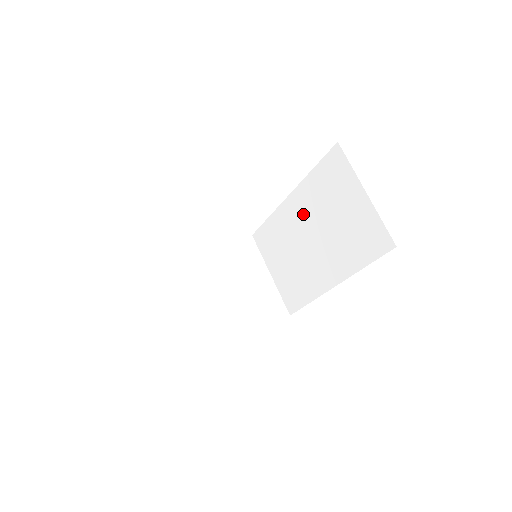
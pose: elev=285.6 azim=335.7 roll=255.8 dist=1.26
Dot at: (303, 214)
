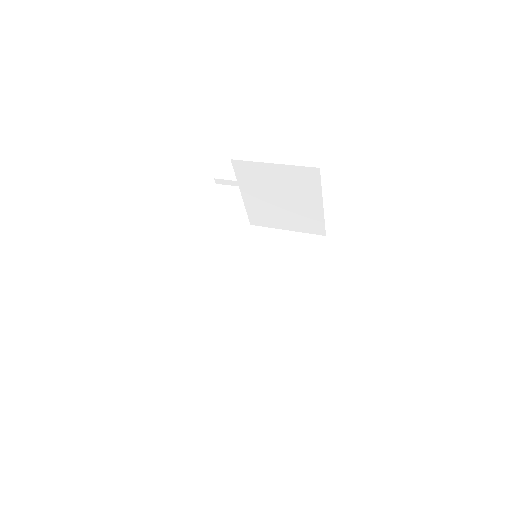
Dot at: (249, 277)
